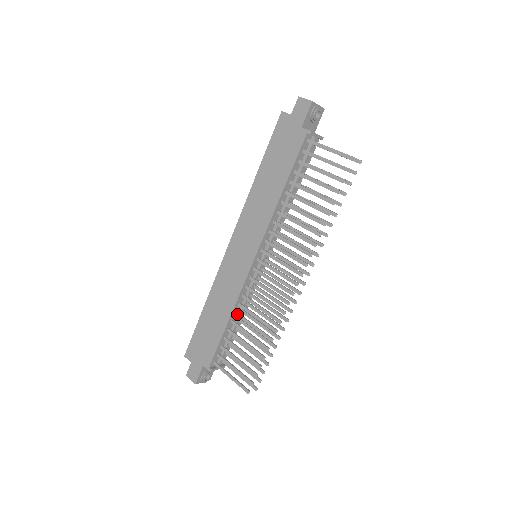
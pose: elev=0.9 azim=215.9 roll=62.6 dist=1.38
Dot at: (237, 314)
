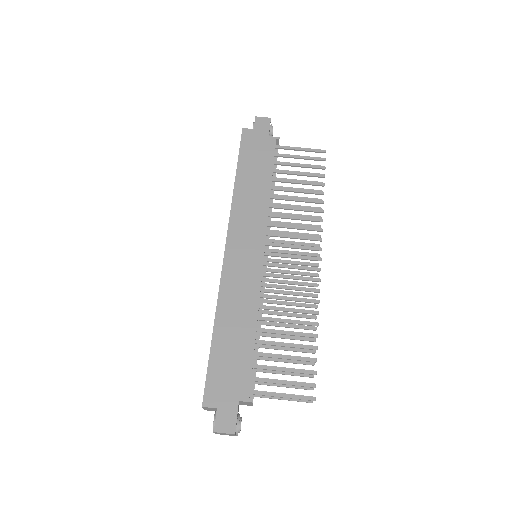
Dot at: (262, 318)
